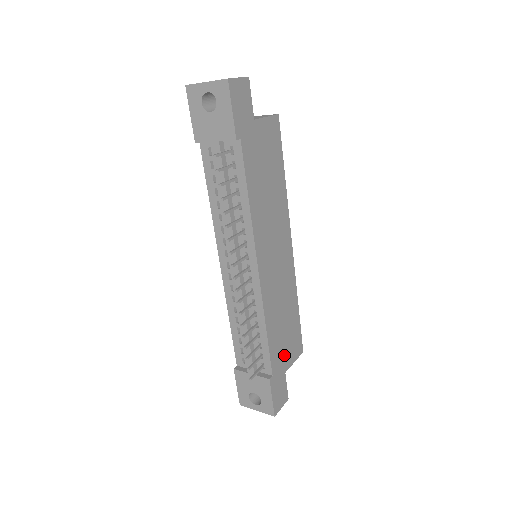
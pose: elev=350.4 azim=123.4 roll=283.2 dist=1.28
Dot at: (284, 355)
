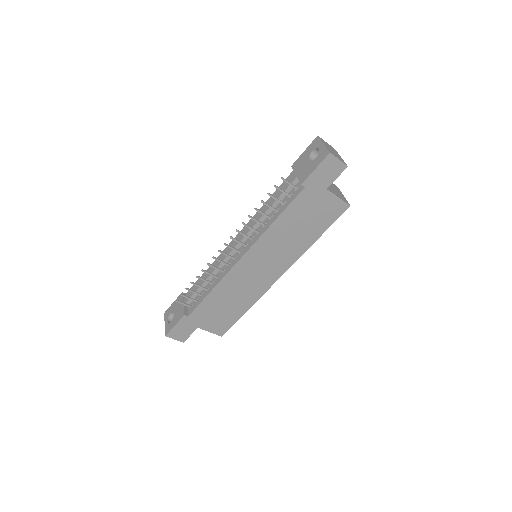
Dot at: (208, 319)
